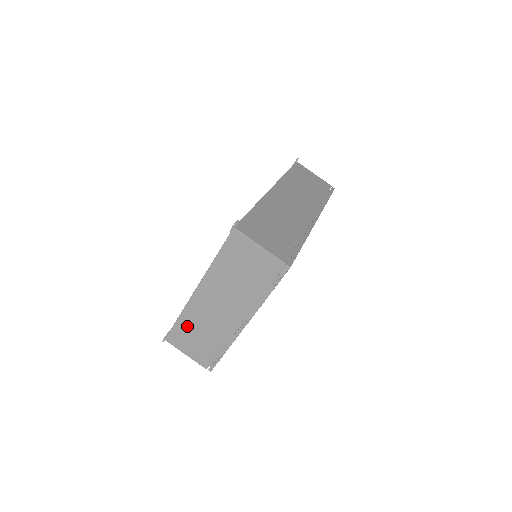
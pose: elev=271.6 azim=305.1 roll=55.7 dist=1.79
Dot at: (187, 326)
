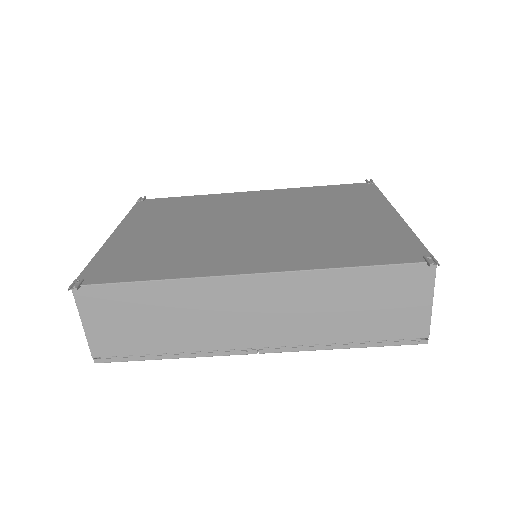
Dot at: occluded
